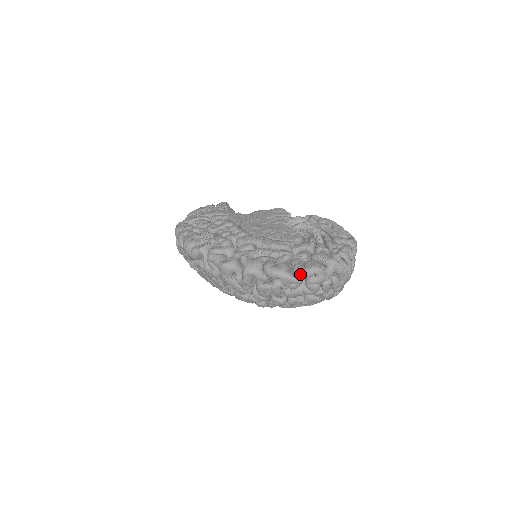
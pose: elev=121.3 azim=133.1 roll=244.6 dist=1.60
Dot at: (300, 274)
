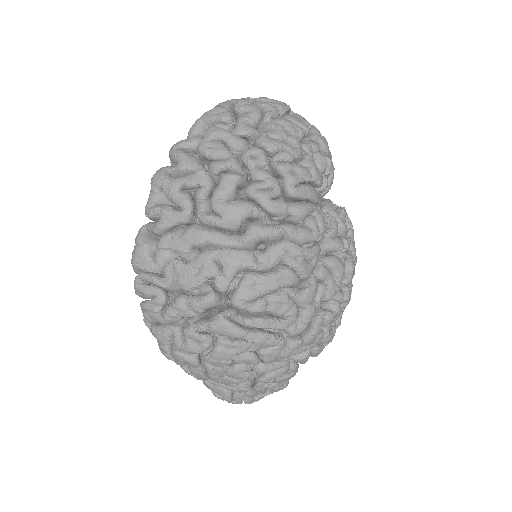
Dot at: occluded
